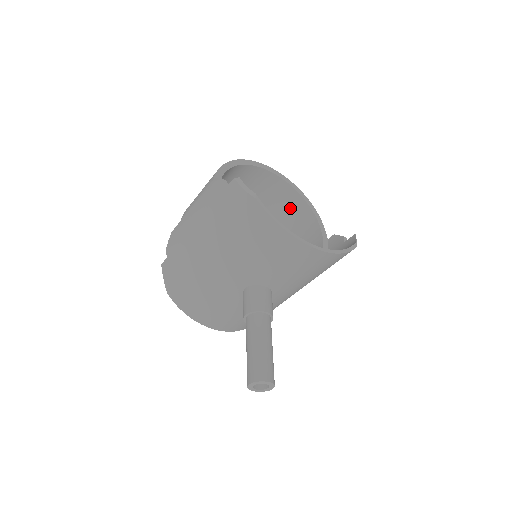
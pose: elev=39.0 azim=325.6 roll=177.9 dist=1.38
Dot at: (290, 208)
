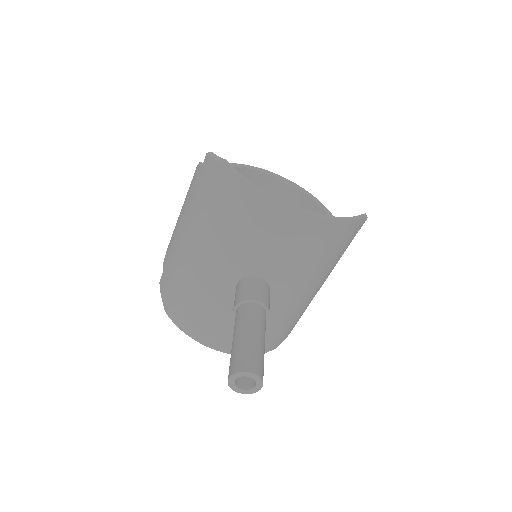
Dot at: occluded
